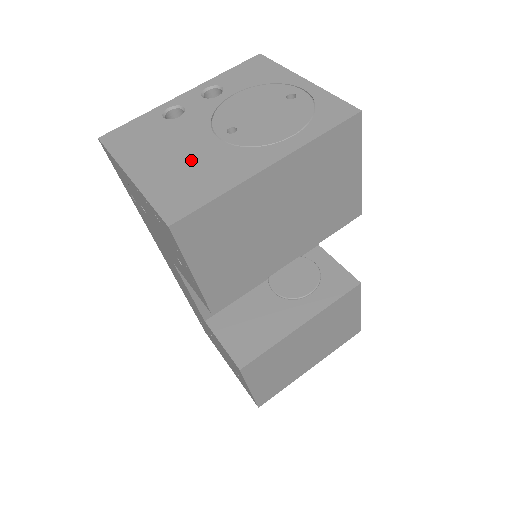
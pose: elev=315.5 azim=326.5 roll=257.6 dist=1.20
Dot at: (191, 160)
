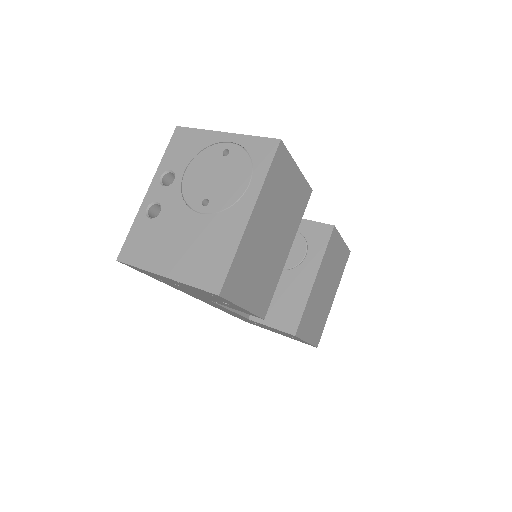
Dot at: (196, 241)
